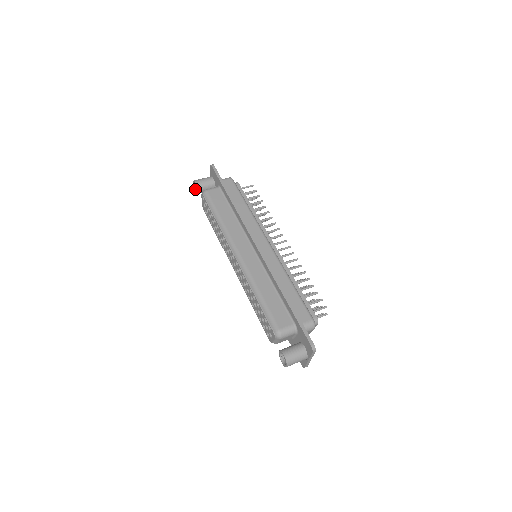
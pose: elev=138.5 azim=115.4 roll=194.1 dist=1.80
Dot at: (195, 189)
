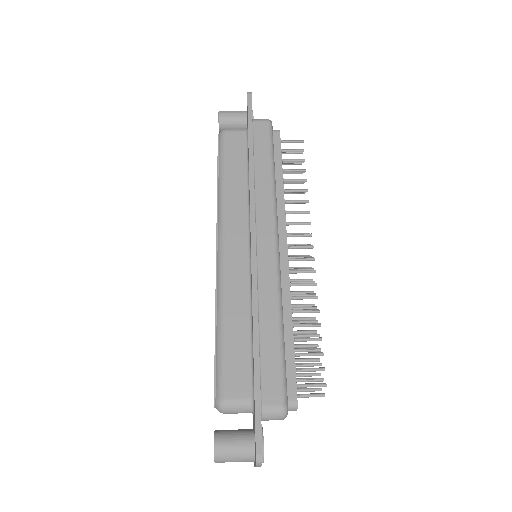
Dot at: occluded
